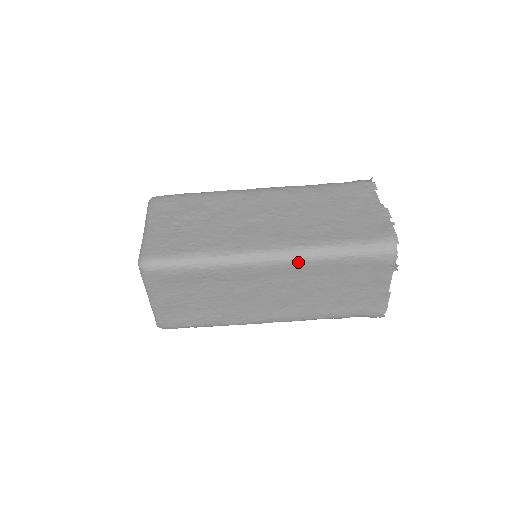
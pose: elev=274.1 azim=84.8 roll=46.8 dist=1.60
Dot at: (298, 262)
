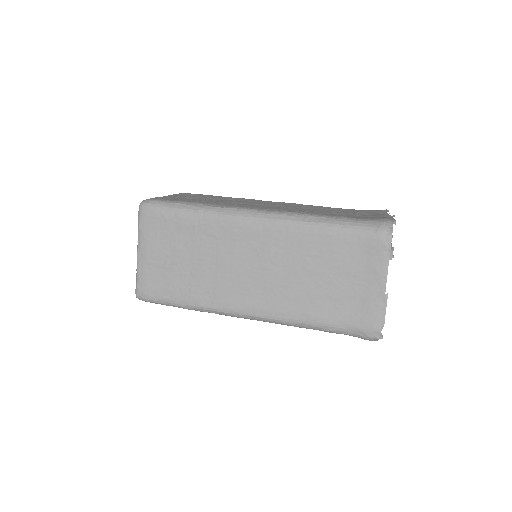
Dot at: (287, 225)
